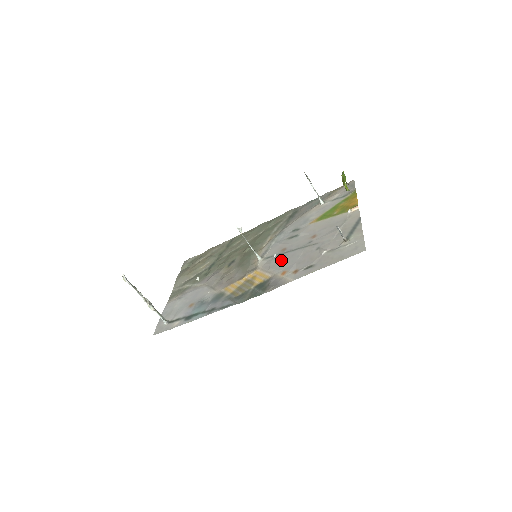
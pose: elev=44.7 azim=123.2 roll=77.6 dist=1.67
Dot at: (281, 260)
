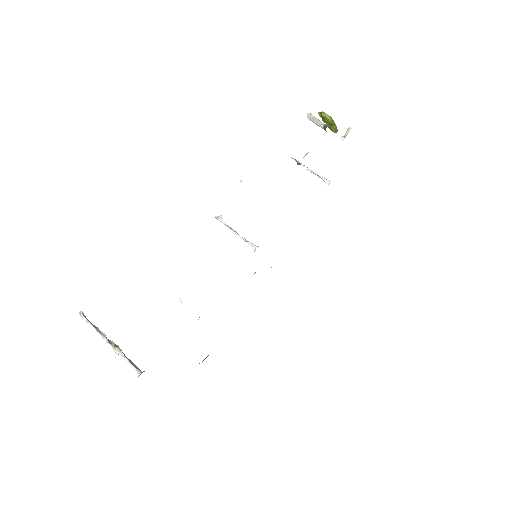
Dot at: occluded
